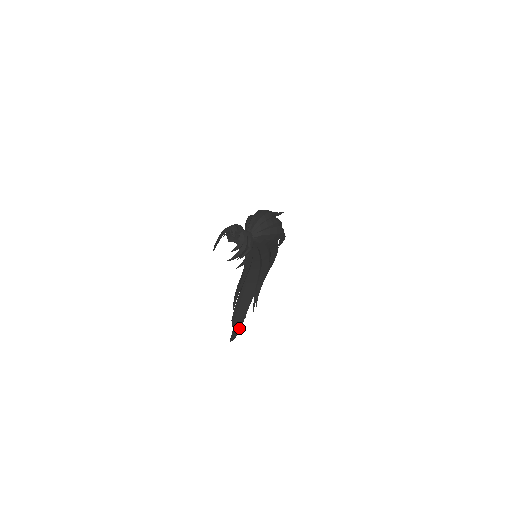
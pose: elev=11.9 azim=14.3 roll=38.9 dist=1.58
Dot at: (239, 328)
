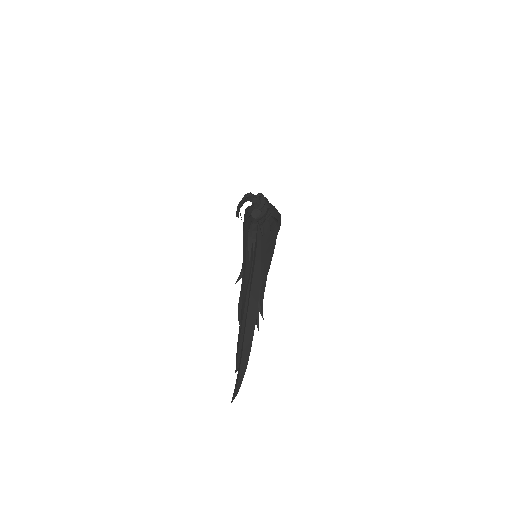
Dot at: (246, 364)
